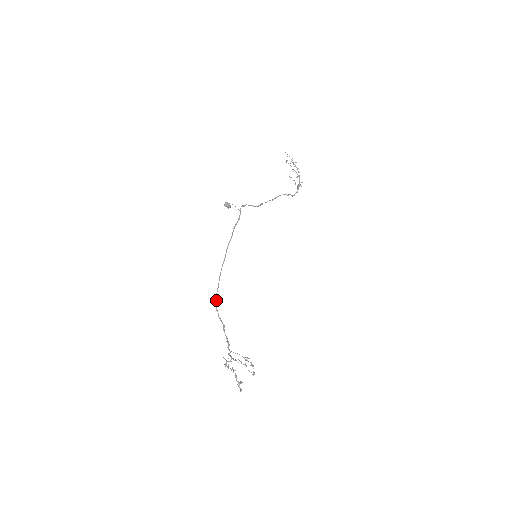
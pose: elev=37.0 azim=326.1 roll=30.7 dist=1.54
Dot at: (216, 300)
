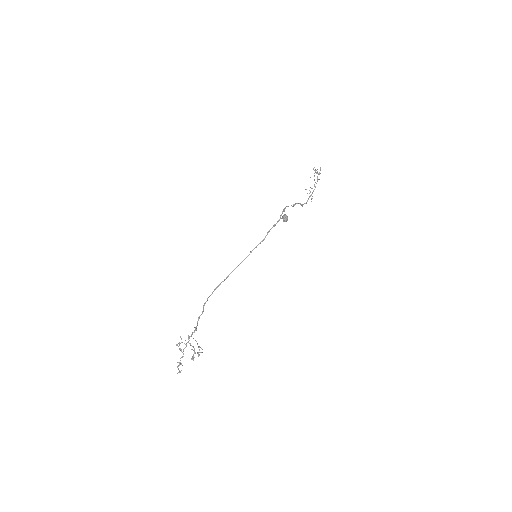
Dot at: occluded
